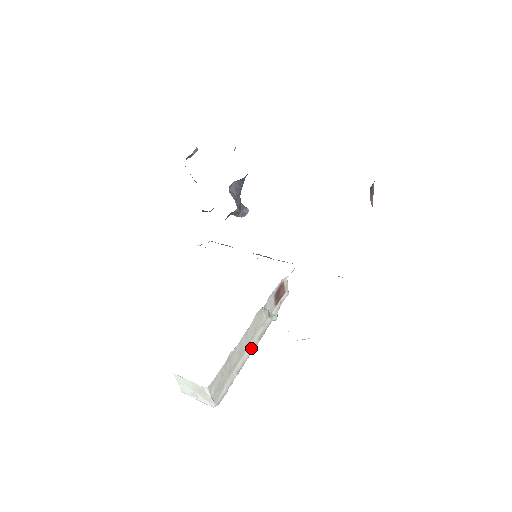
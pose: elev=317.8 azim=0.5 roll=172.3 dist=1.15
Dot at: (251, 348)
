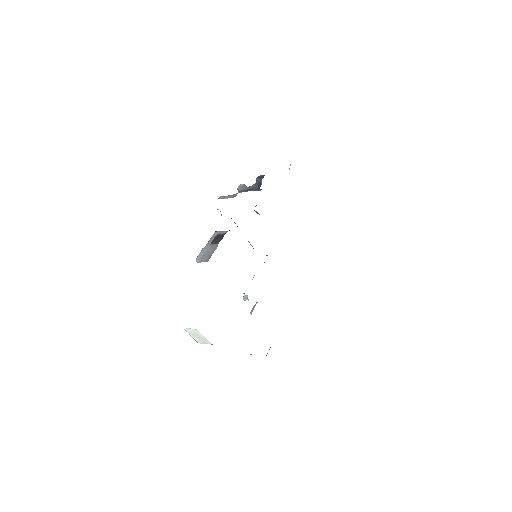
Dot at: occluded
